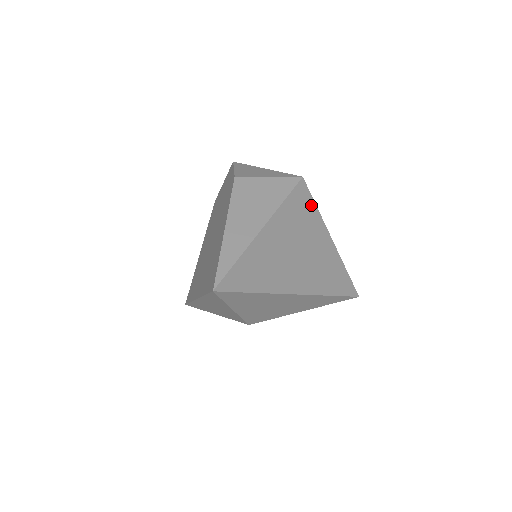
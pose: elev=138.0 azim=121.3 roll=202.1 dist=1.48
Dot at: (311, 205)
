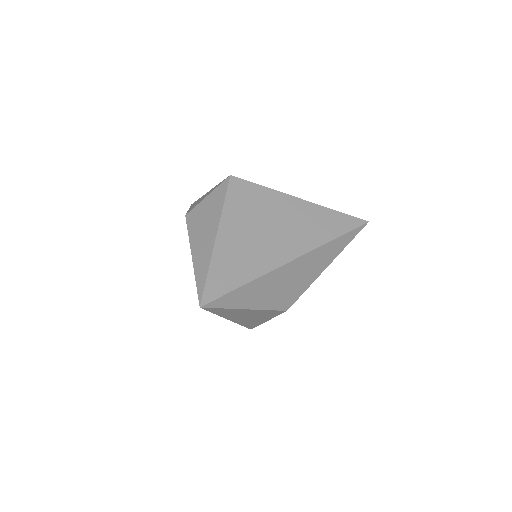
Dot at: (255, 188)
